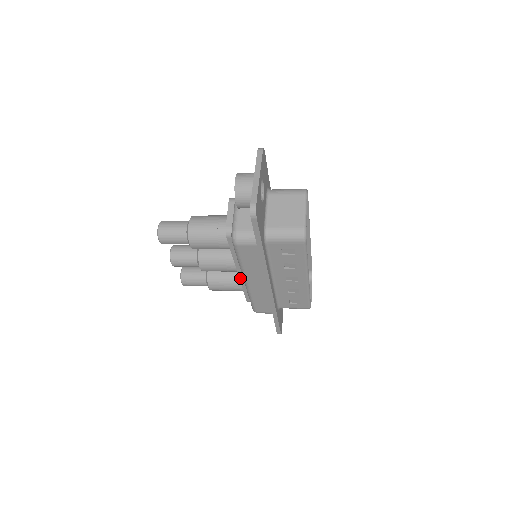
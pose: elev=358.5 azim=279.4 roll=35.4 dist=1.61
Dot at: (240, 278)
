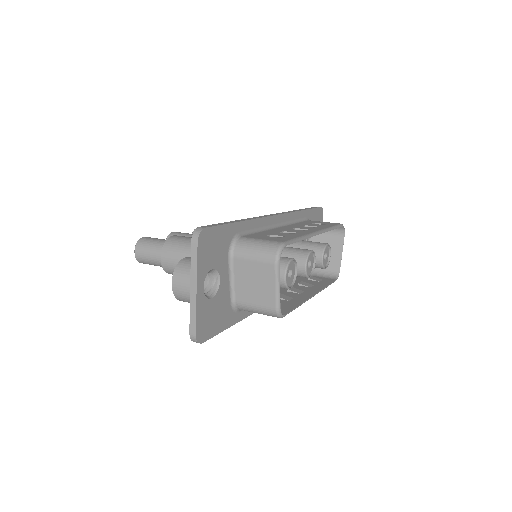
Dot at: occluded
